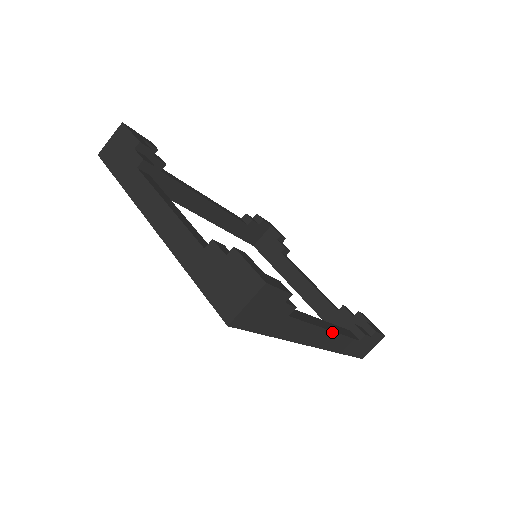
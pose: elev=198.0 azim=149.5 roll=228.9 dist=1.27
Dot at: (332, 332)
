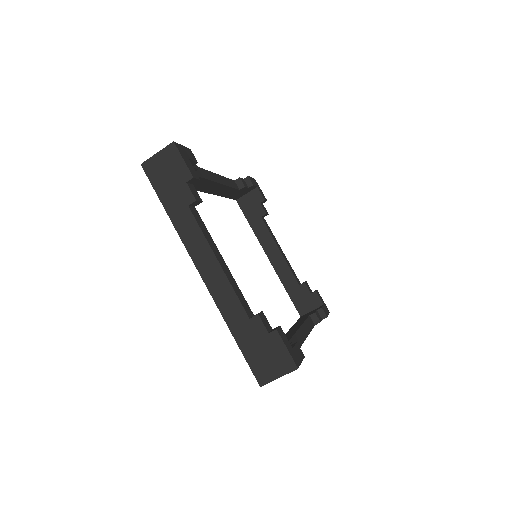
Dot at: occluded
